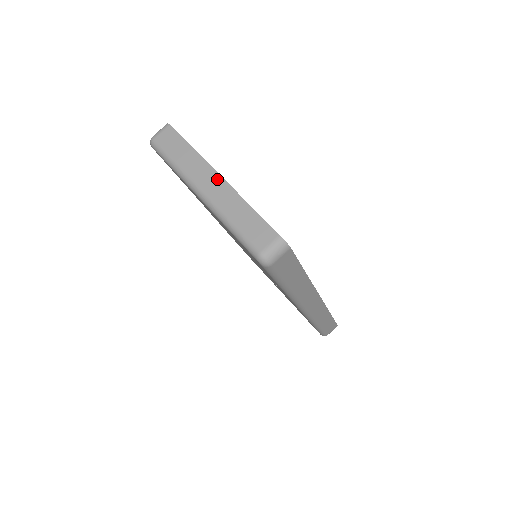
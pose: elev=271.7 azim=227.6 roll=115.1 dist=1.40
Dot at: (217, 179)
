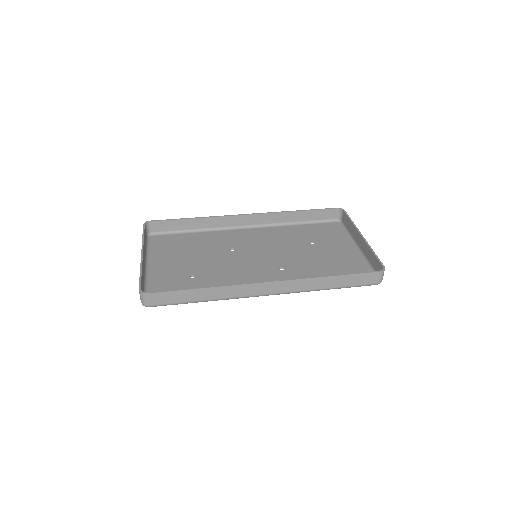
Dot at: occluded
